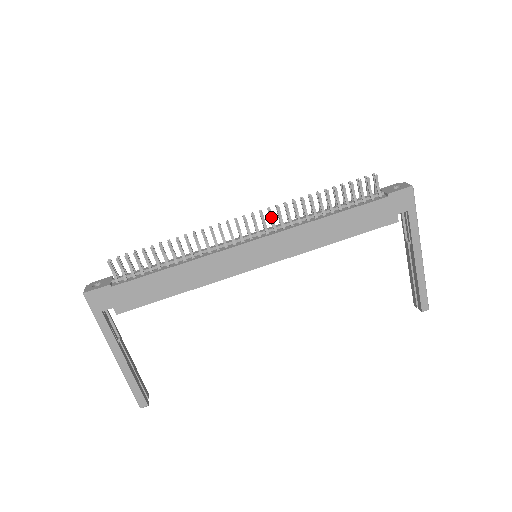
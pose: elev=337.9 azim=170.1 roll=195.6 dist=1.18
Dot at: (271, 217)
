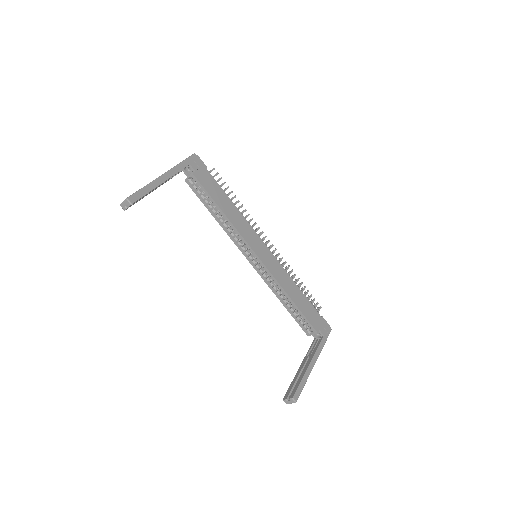
Dot at: (277, 256)
